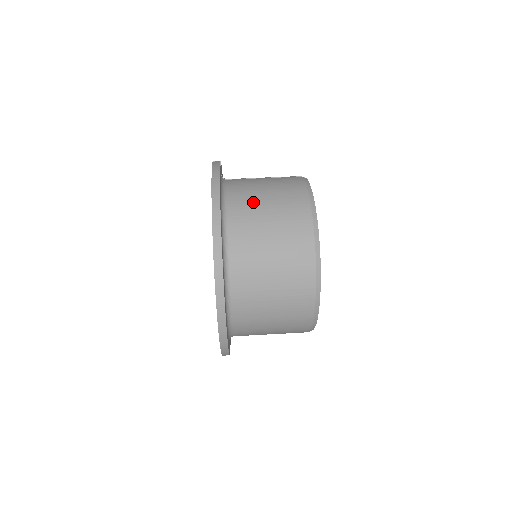
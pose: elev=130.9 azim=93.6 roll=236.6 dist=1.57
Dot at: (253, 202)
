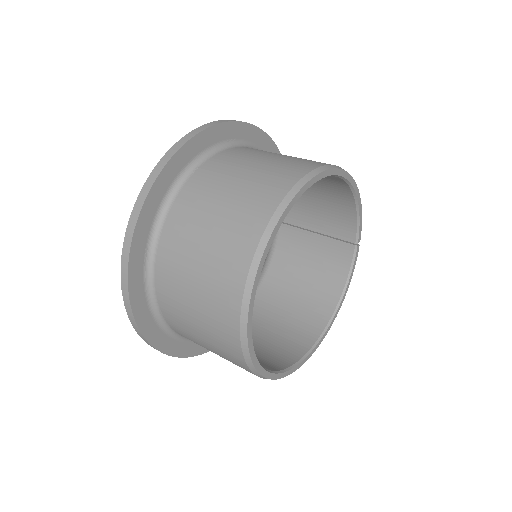
Dot at: occluded
